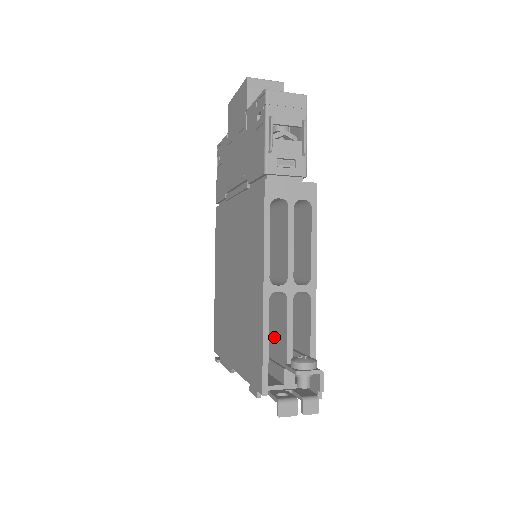
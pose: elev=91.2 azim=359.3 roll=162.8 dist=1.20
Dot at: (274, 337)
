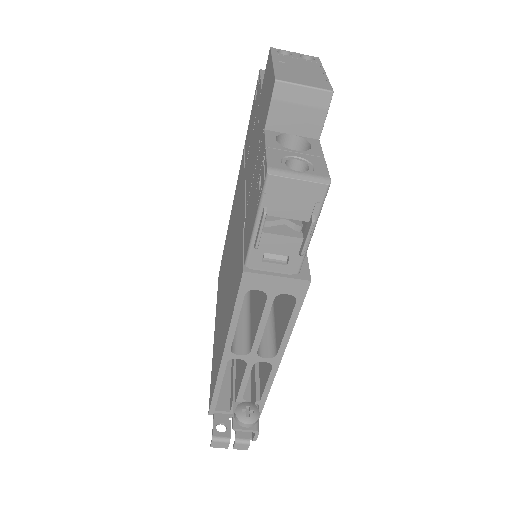
Dot at: (239, 361)
